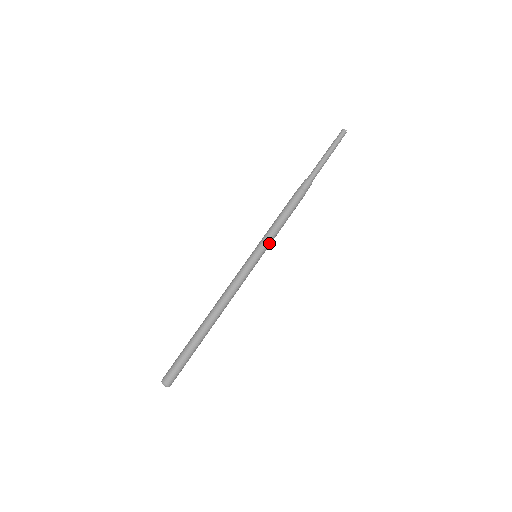
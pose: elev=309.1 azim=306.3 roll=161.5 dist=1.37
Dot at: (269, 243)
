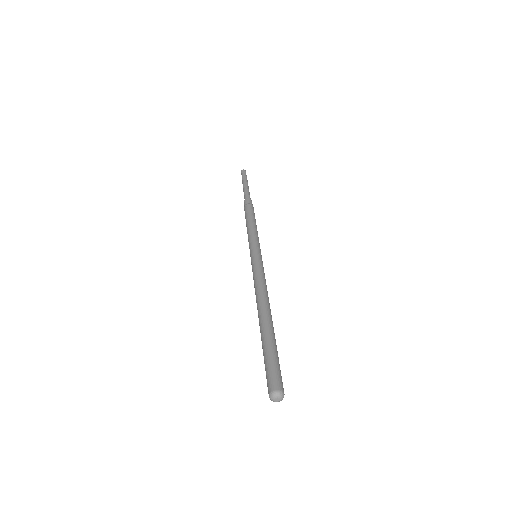
Dot at: (259, 243)
